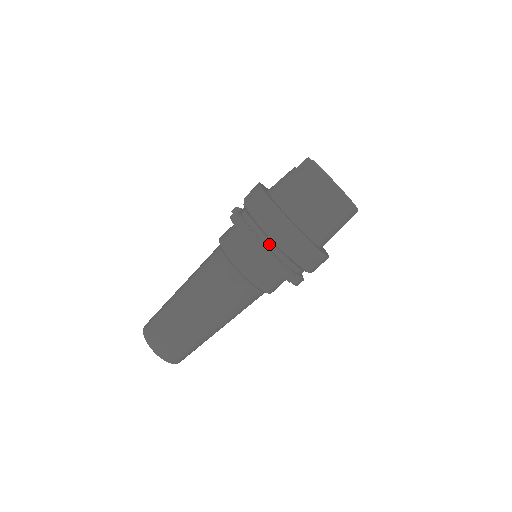
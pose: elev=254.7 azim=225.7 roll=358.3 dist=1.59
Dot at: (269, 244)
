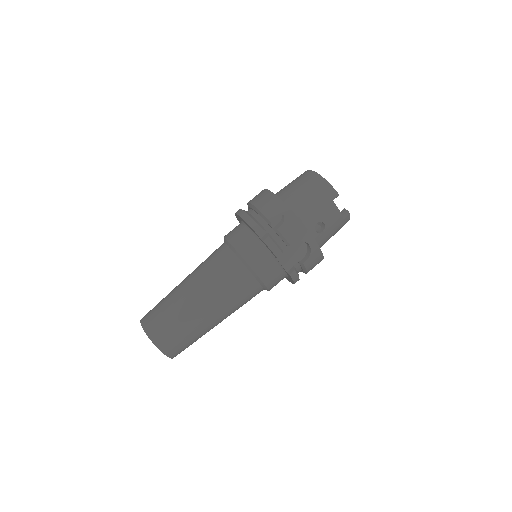
Dot at: (249, 211)
